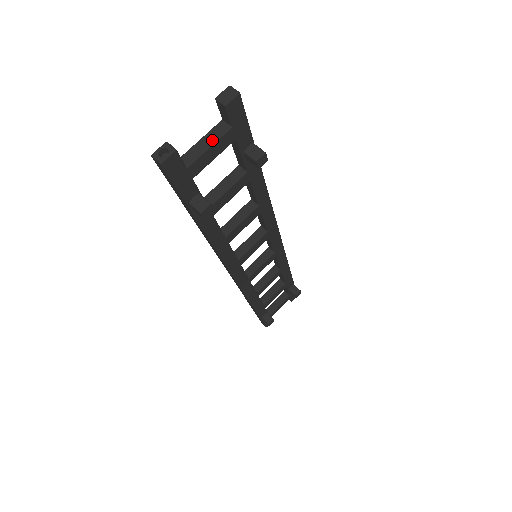
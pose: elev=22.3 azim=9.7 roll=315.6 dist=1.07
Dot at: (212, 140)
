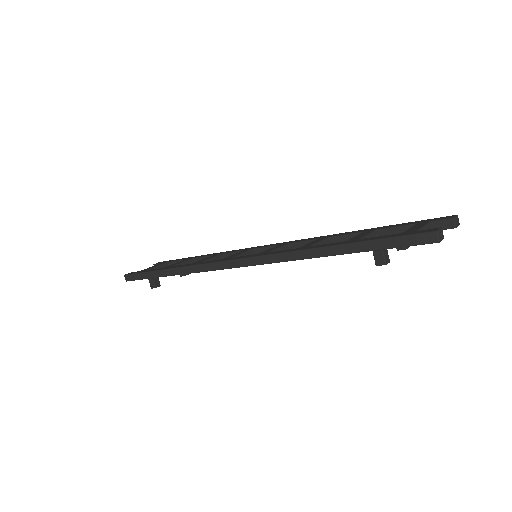
Dot at: occluded
